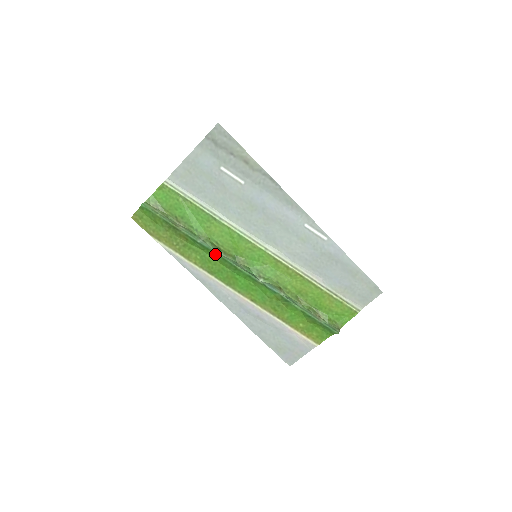
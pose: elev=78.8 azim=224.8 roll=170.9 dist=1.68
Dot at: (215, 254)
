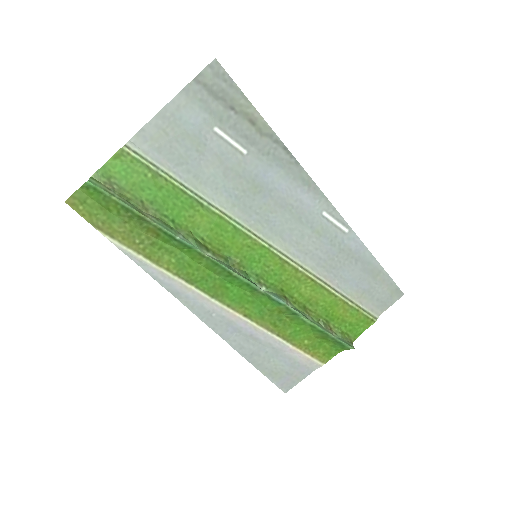
Dot at: (200, 255)
